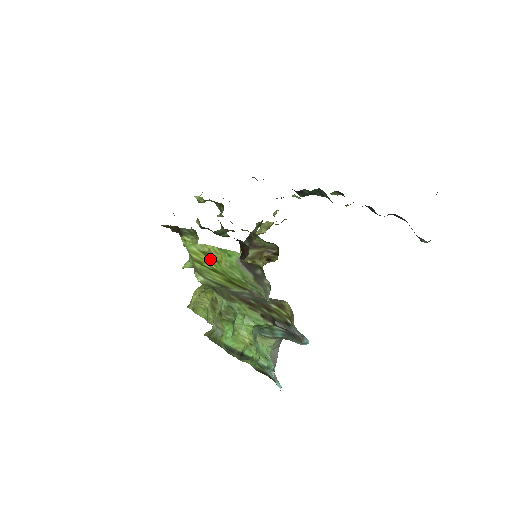
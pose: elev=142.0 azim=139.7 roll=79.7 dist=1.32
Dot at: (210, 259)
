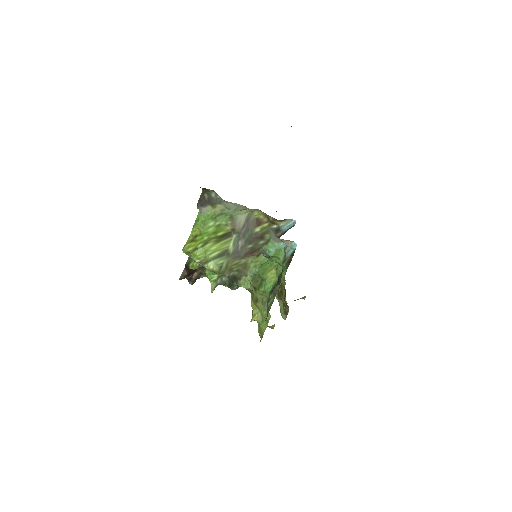
Dot at: (197, 240)
